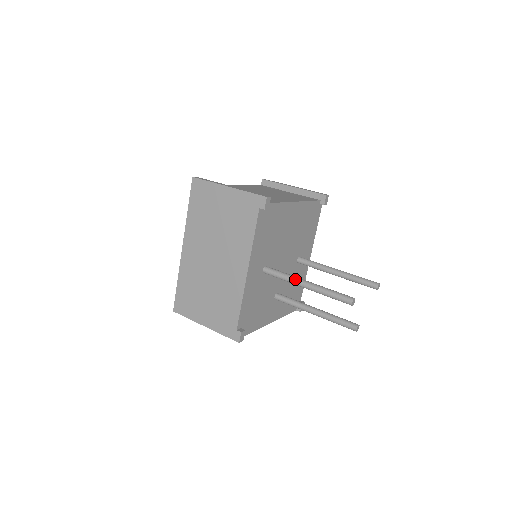
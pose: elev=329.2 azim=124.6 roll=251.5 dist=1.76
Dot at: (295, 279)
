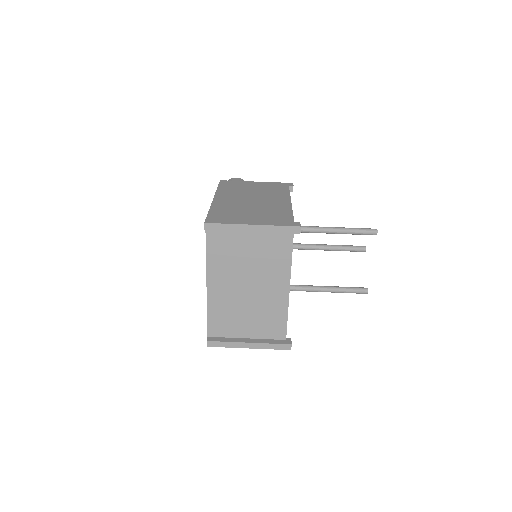
Dot at: occluded
